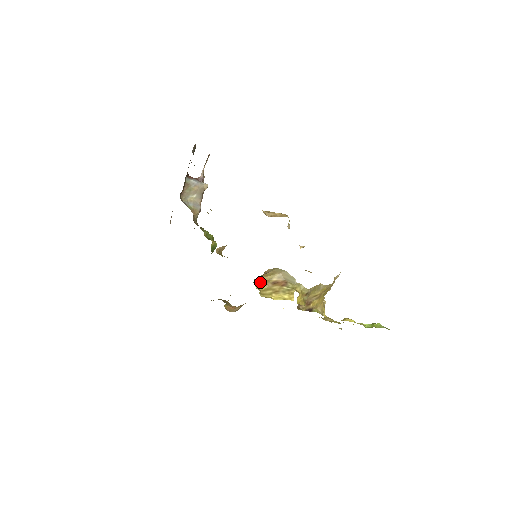
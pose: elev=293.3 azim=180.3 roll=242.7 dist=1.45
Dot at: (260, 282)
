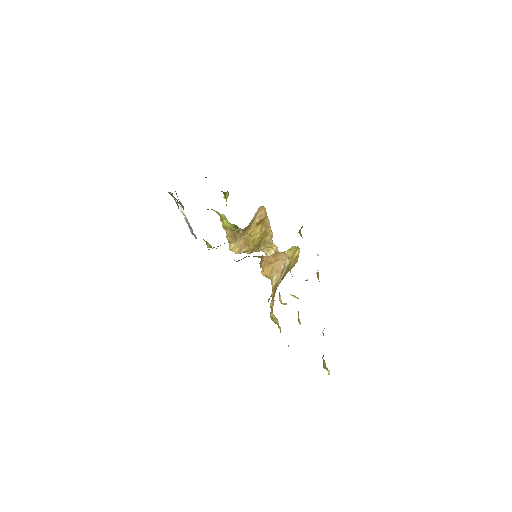
Dot at: occluded
